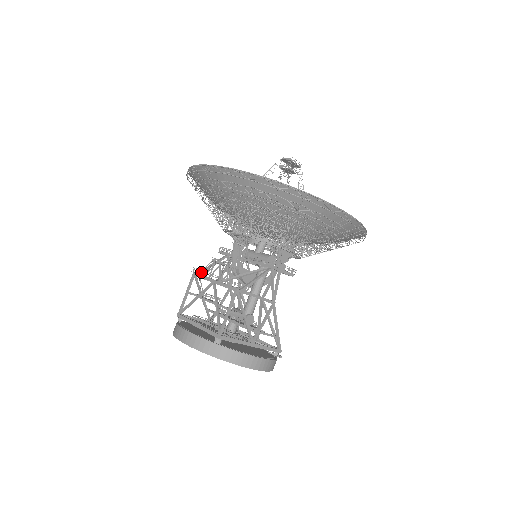
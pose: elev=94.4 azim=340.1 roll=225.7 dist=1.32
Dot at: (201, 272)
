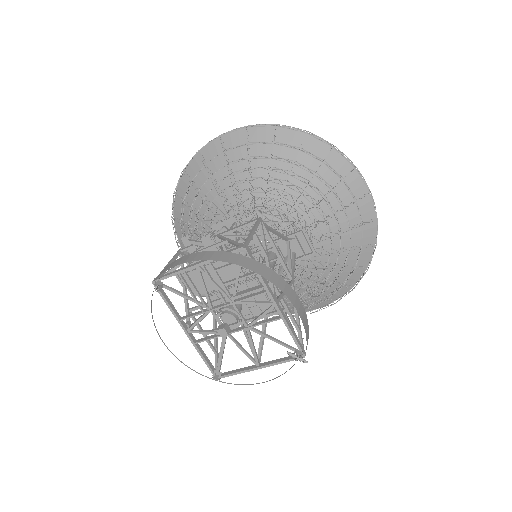
Dot at: occluded
